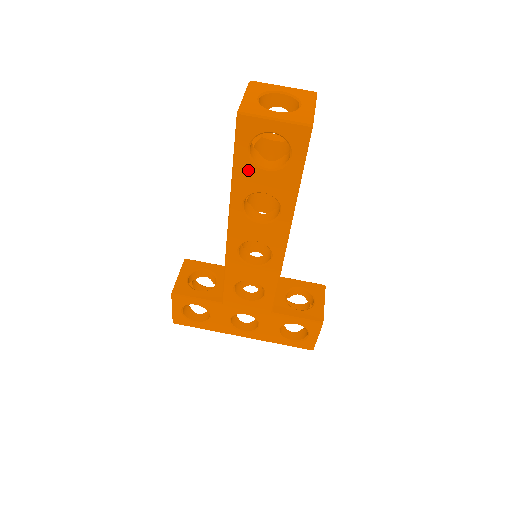
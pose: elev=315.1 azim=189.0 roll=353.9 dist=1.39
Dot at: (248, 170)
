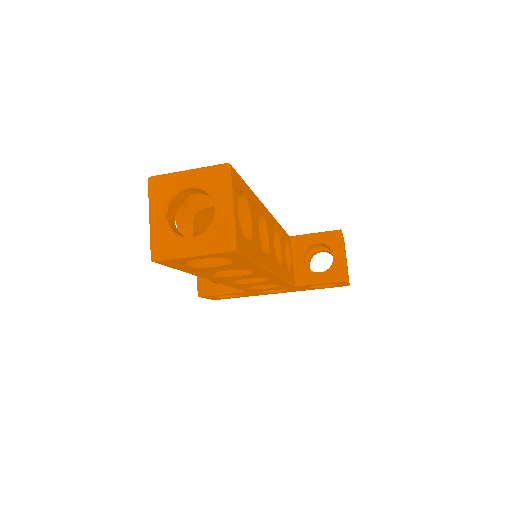
Dot at: (198, 269)
